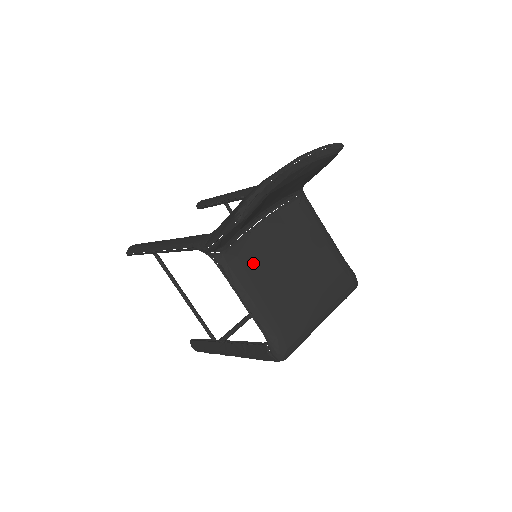
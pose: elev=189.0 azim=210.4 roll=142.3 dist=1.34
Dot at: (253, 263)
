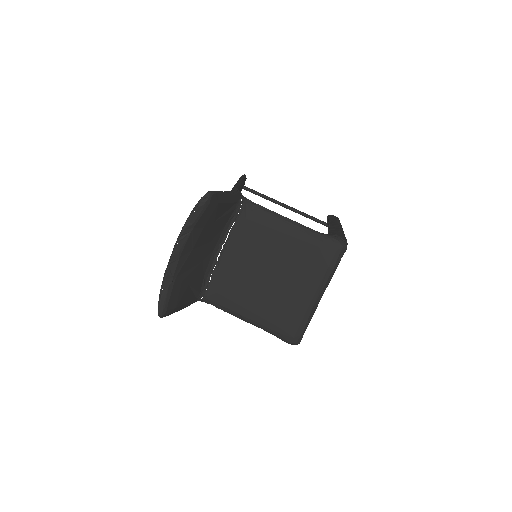
Dot at: (231, 290)
